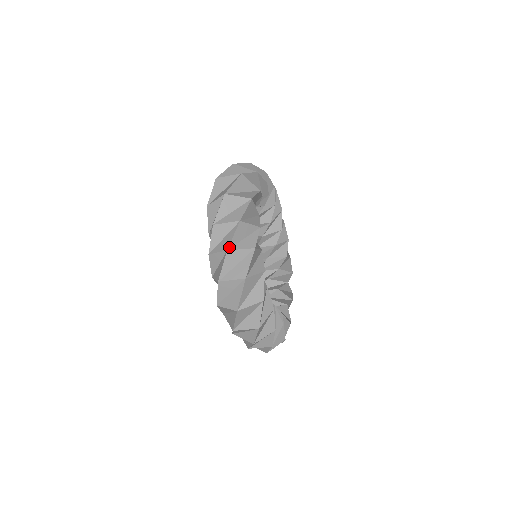
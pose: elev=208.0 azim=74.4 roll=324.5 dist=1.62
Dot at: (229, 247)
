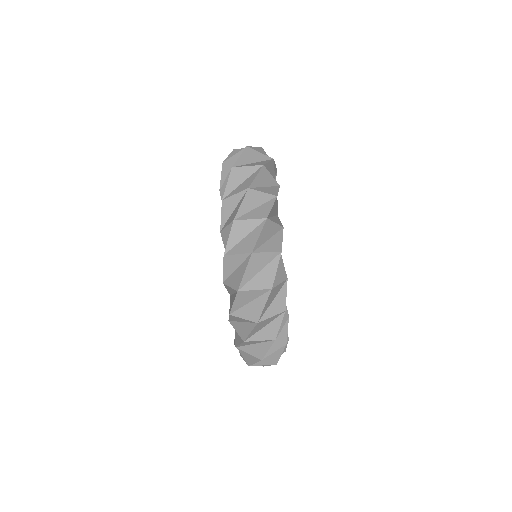
Dot at: occluded
